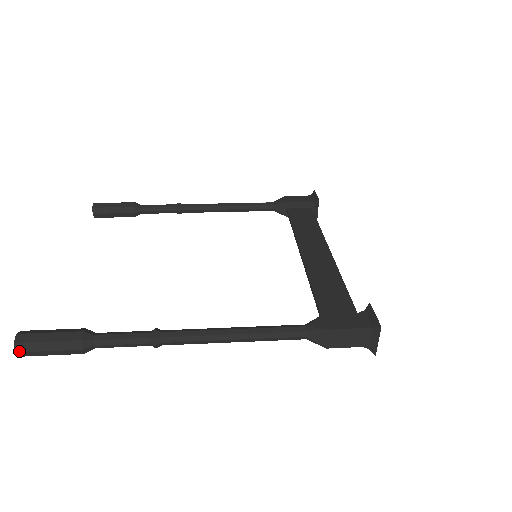
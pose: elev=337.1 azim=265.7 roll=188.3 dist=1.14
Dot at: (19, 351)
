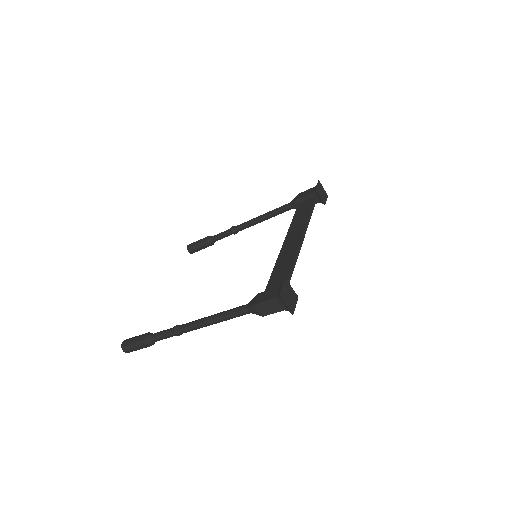
Dot at: (124, 350)
